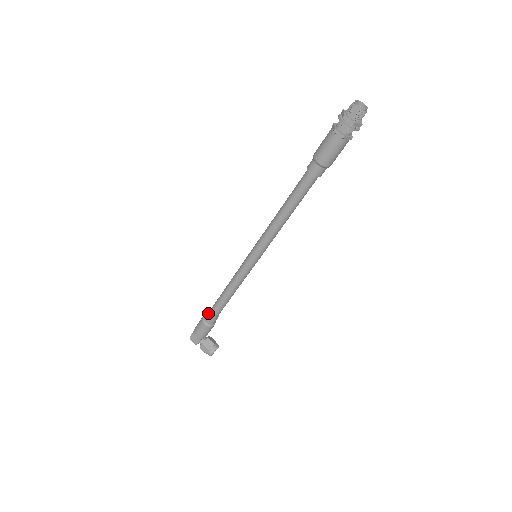
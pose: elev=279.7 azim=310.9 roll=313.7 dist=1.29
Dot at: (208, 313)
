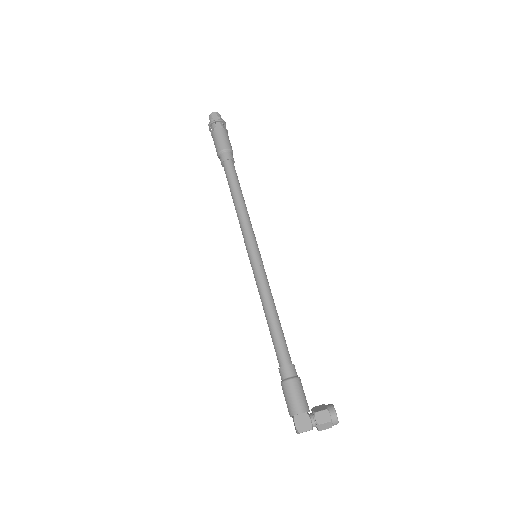
Dot at: (280, 368)
